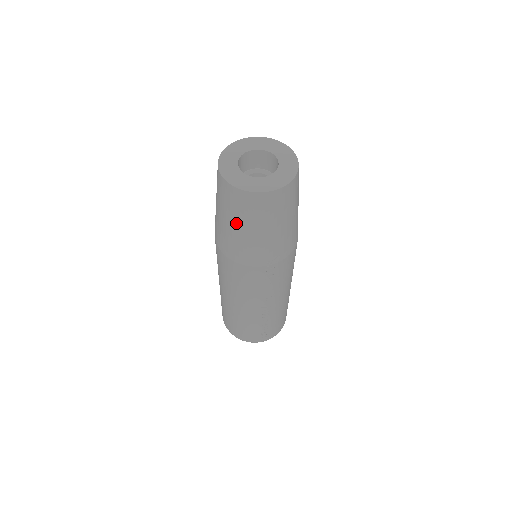
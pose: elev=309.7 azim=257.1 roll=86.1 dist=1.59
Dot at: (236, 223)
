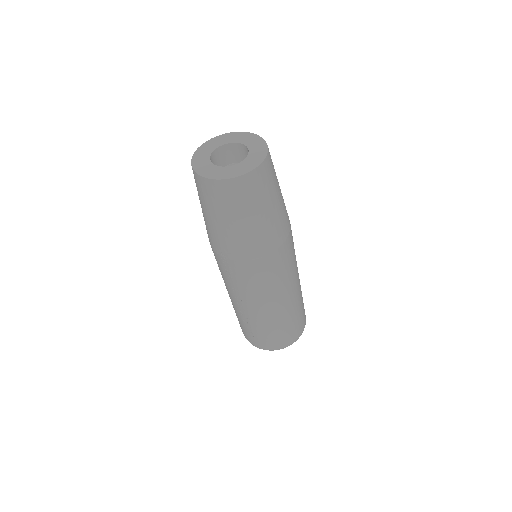
Dot at: occluded
